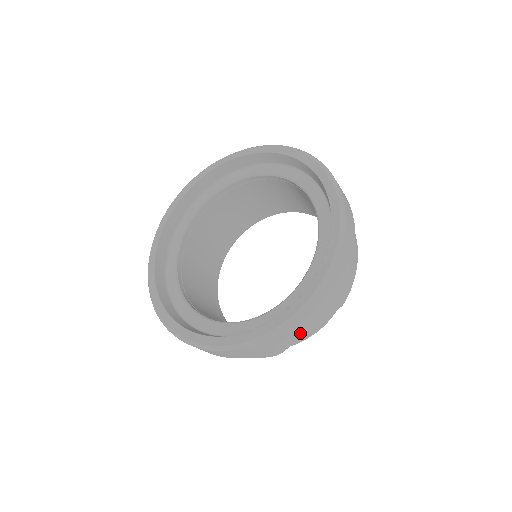
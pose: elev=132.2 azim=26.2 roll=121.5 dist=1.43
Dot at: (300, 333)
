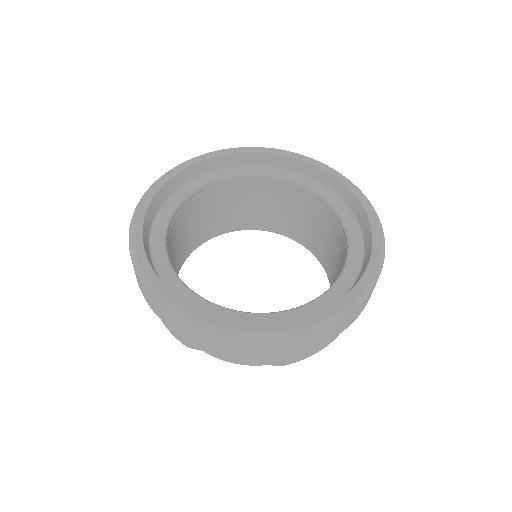
Dot at: (225, 350)
